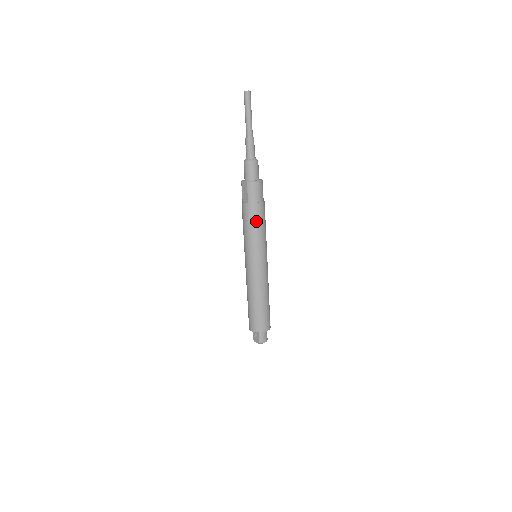
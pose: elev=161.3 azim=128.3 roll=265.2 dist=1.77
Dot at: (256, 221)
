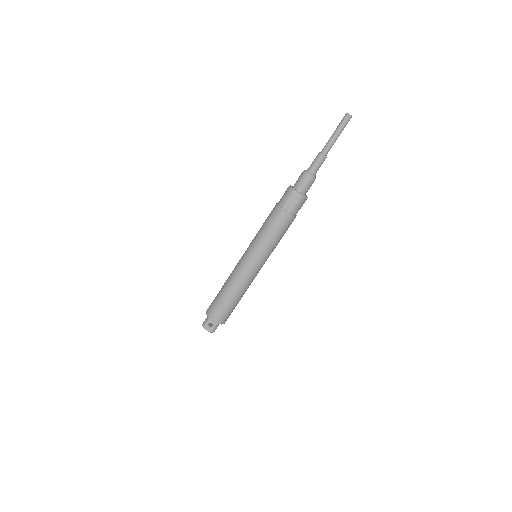
Dot at: (285, 231)
